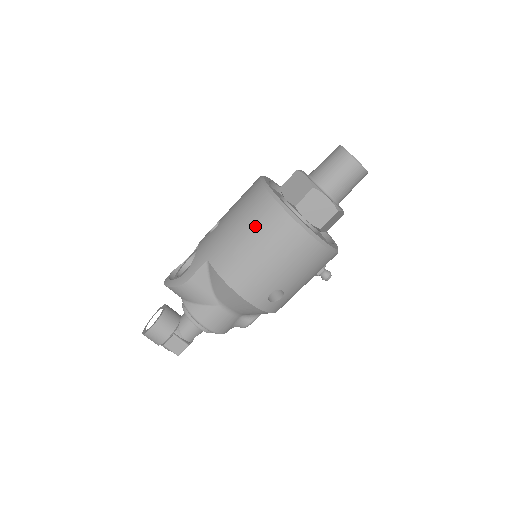
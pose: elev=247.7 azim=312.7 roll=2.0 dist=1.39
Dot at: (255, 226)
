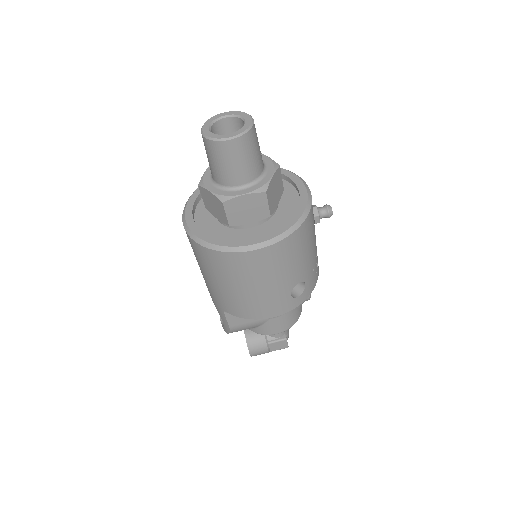
Dot at: (219, 275)
